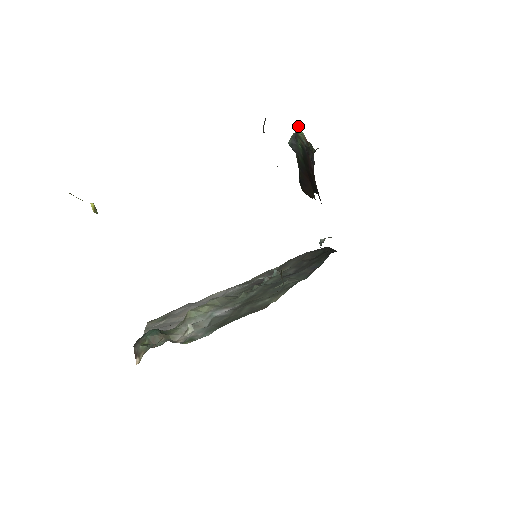
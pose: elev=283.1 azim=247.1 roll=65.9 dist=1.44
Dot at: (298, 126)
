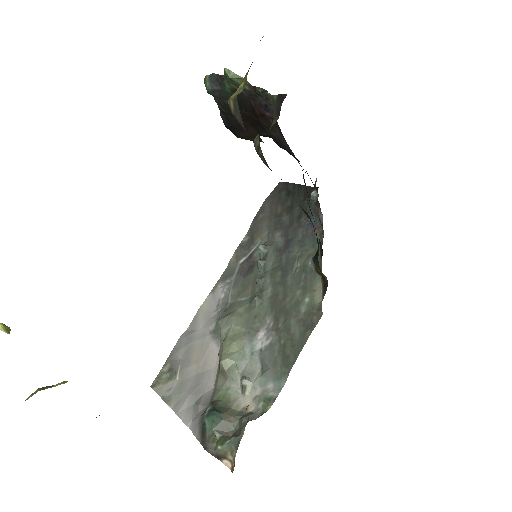
Dot at: occluded
